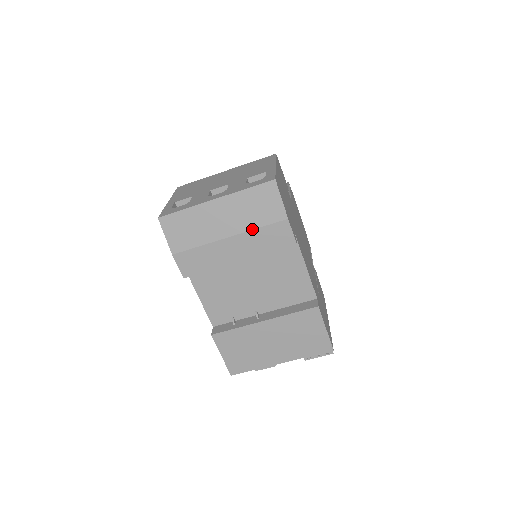
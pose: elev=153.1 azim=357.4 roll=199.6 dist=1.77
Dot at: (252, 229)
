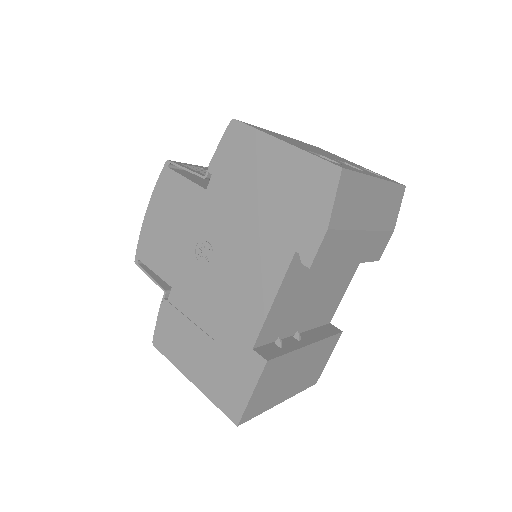
Dot at: (378, 230)
